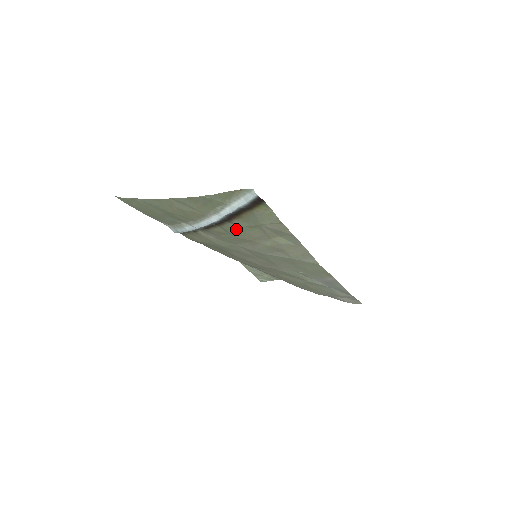
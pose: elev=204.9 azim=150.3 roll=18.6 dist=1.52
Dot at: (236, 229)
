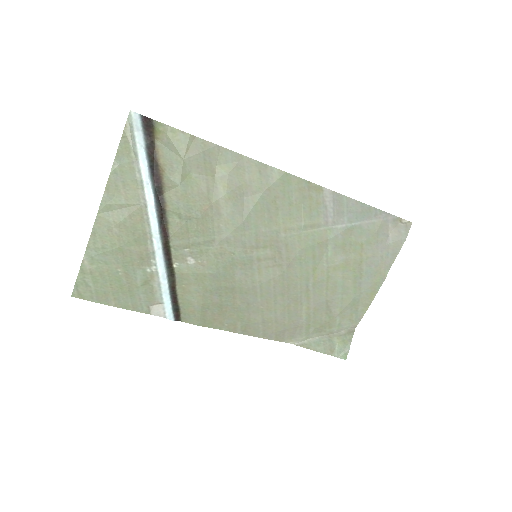
Dot at: (181, 199)
